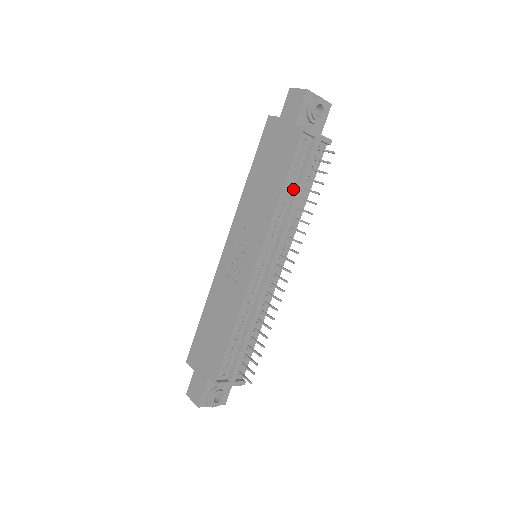
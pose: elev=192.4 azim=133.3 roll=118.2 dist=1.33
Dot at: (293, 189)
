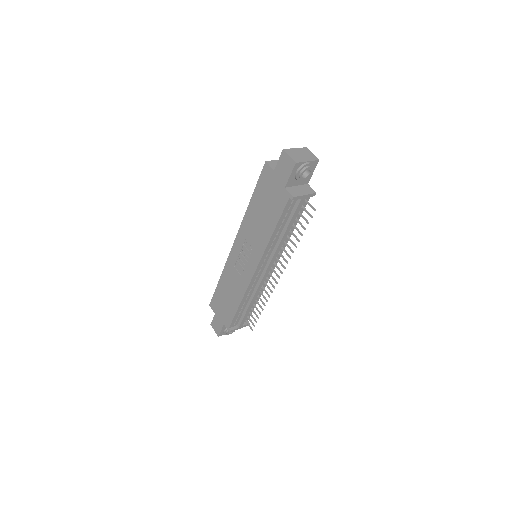
Dot at: (282, 228)
